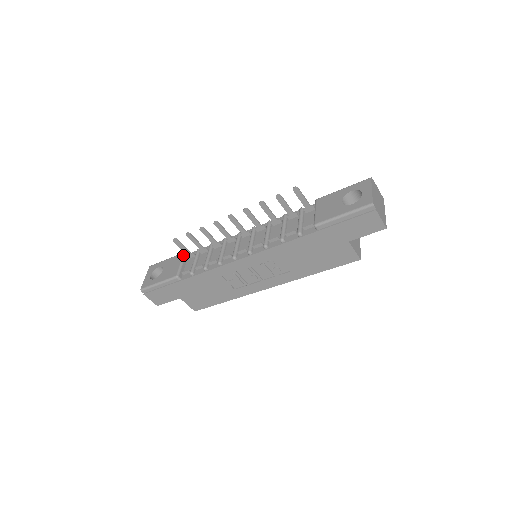
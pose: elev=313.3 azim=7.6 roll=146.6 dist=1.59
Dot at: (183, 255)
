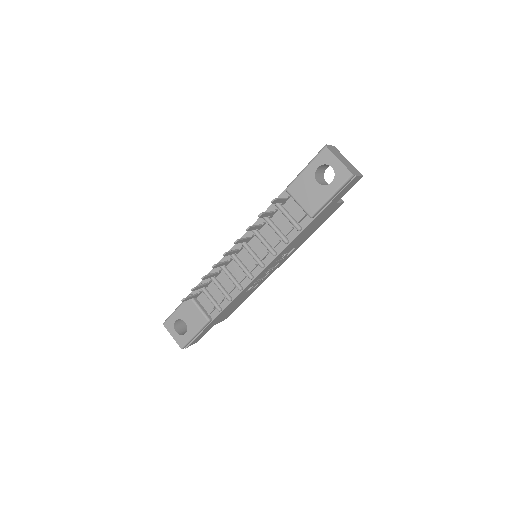
Dot at: (191, 299)
